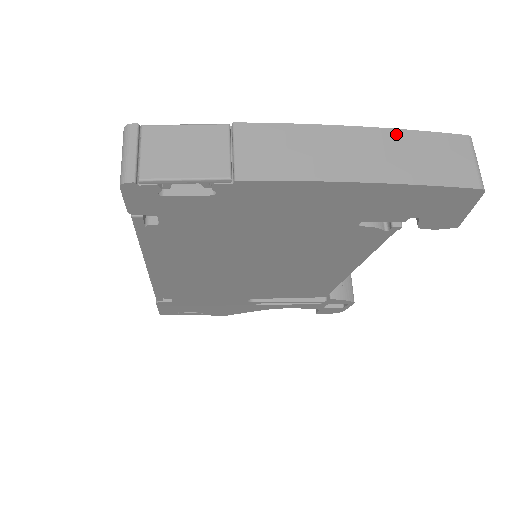
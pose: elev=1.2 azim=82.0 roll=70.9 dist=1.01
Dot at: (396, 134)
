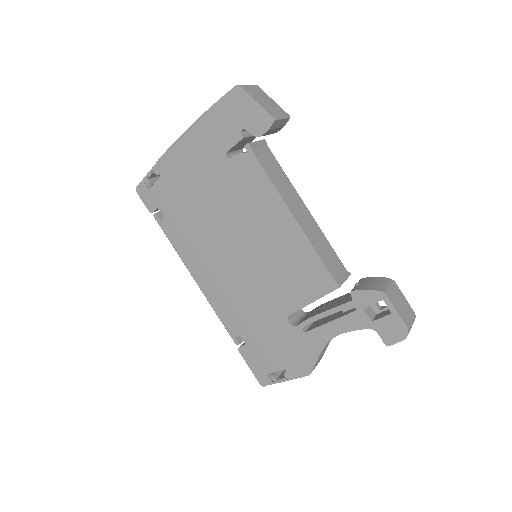
Dot at: occluded
